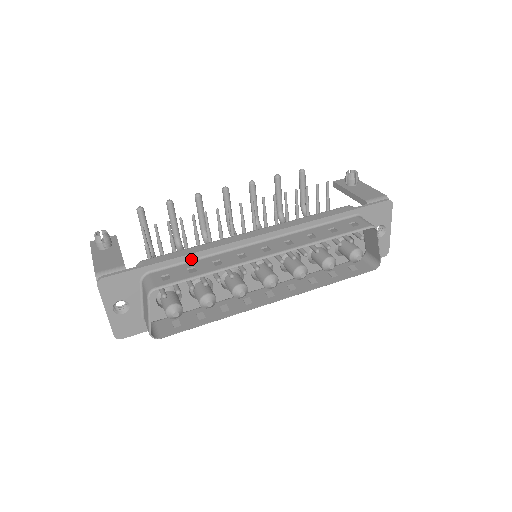
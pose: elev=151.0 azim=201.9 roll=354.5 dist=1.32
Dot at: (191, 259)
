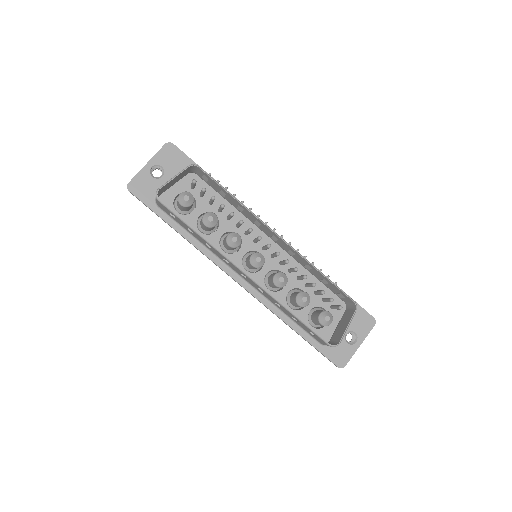
Dot at: occluded
